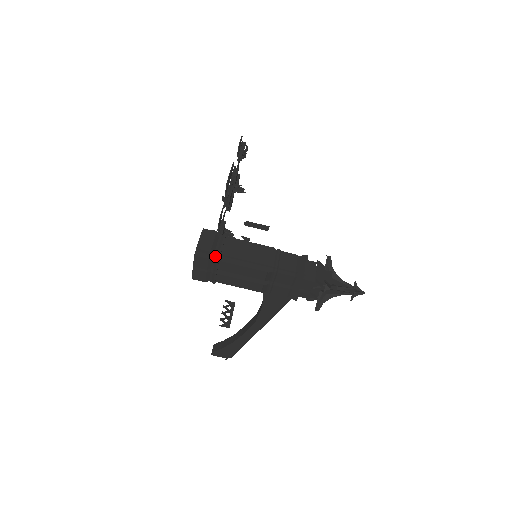
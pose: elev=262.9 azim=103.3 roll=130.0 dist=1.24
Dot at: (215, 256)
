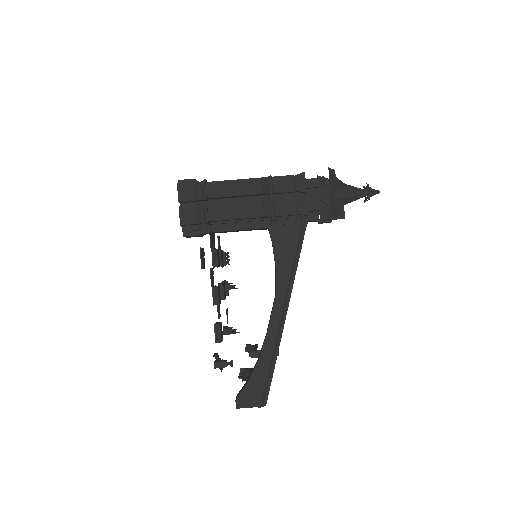
Dot at: (200, 183)
